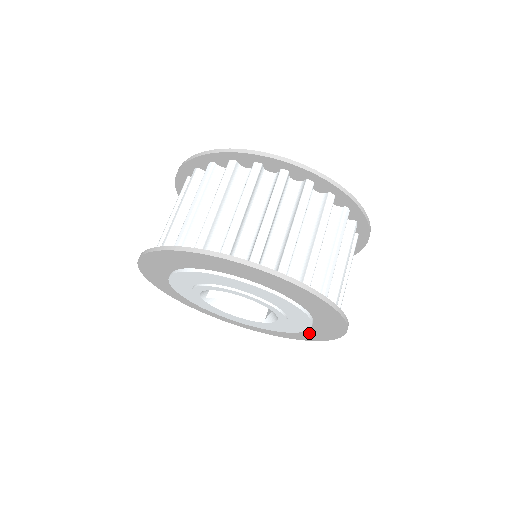
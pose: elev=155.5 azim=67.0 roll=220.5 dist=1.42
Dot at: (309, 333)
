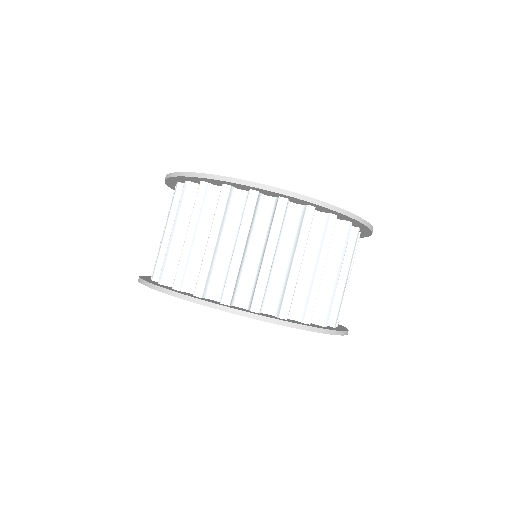
Dot at: occluded
